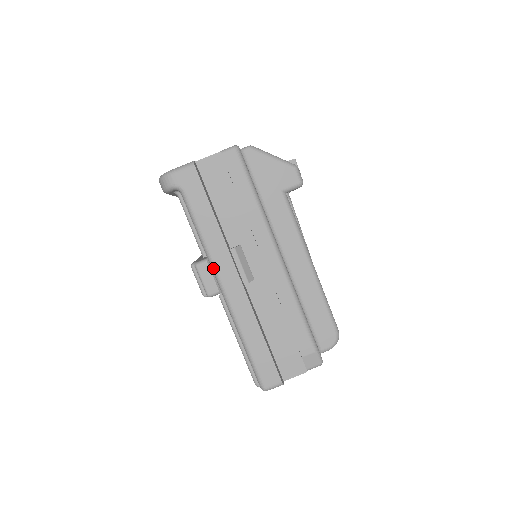
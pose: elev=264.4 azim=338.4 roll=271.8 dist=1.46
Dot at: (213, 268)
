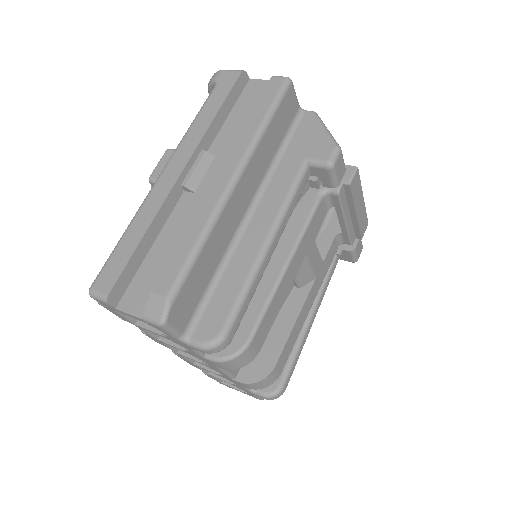
Dot at: (173, 153)
